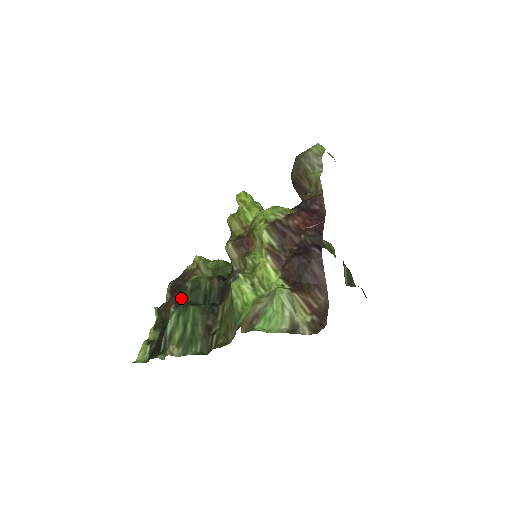
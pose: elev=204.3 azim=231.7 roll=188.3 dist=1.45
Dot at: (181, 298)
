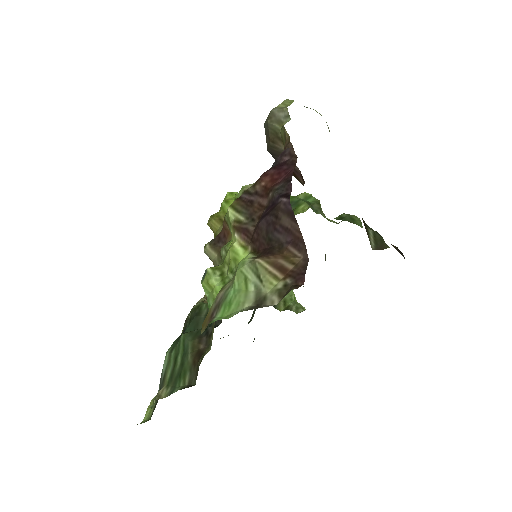
Dot at: occluded
